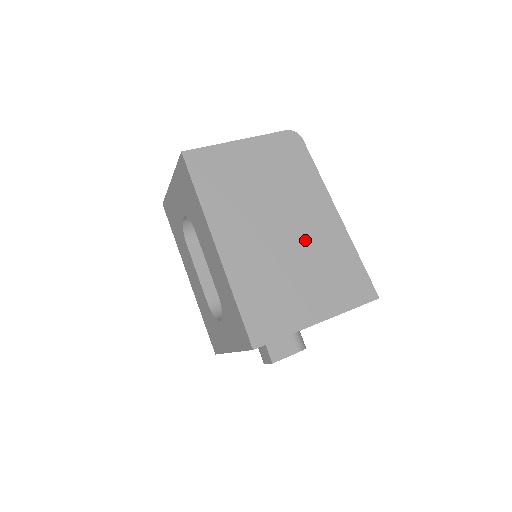
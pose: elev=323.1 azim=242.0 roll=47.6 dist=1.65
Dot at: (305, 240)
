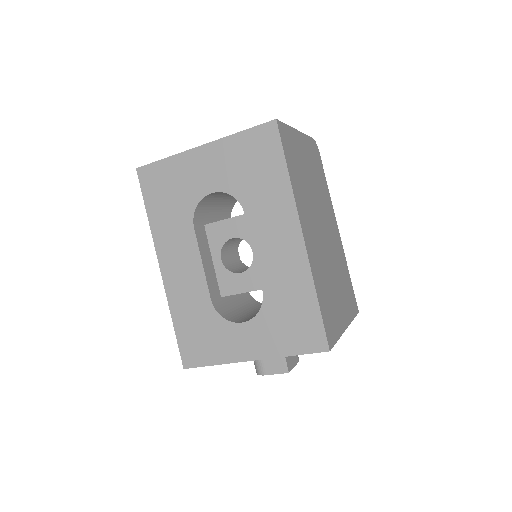
Dot at: (332, 247)
